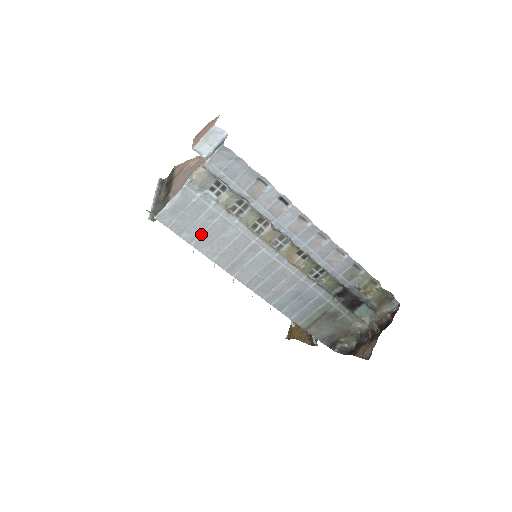
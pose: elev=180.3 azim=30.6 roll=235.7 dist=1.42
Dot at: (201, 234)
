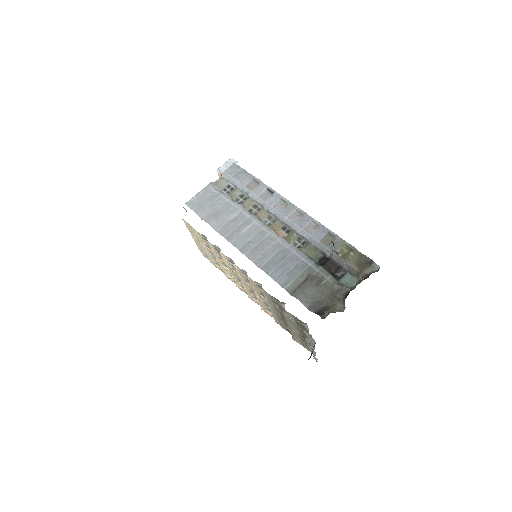
Dot at: (212, 213)
